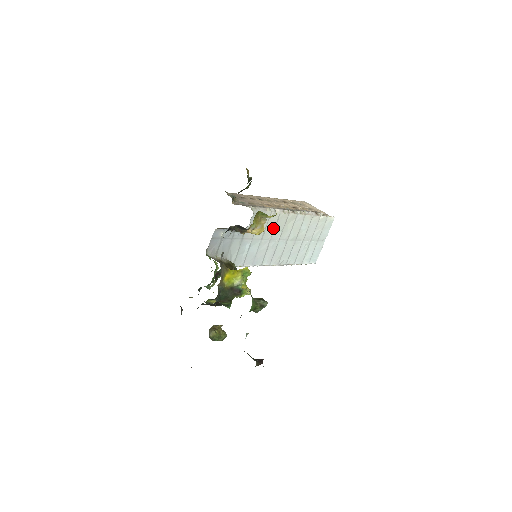
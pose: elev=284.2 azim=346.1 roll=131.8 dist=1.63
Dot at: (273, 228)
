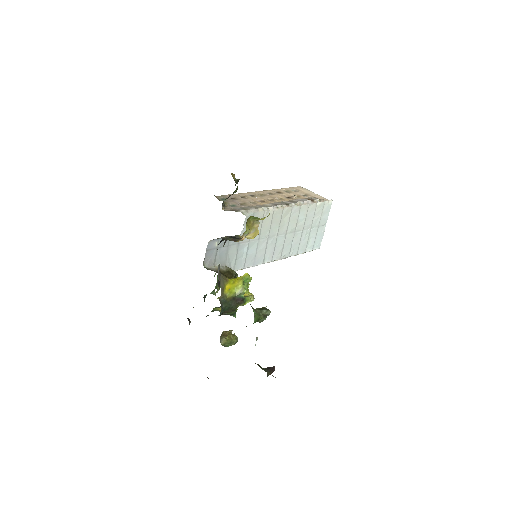
Dot at: (269, 226)
